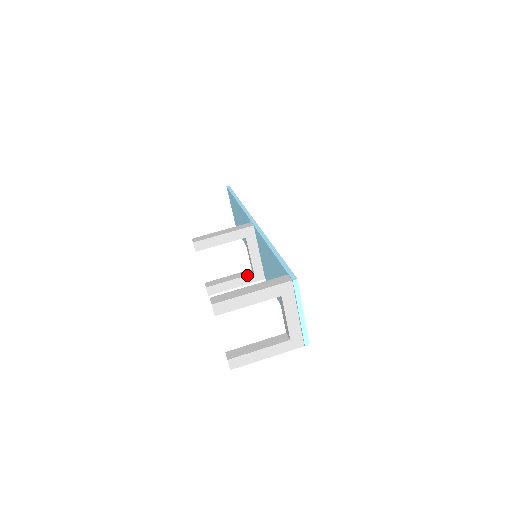
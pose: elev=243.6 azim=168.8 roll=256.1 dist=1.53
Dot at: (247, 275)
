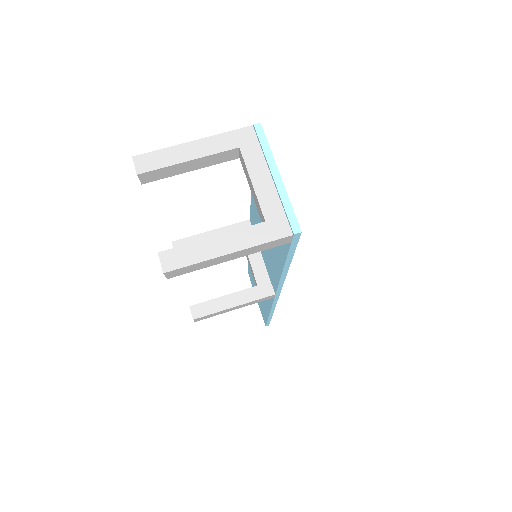
Dot at: (248, 288)
